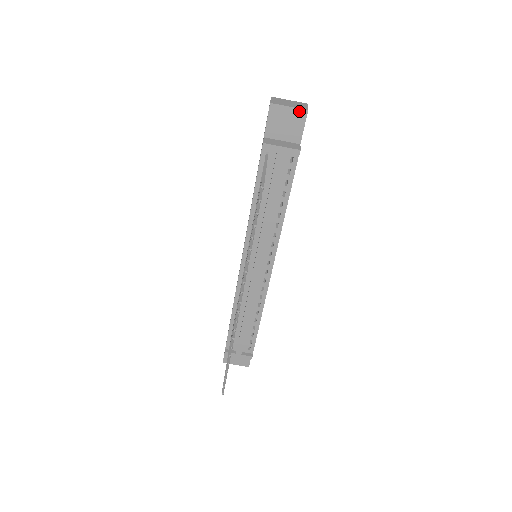
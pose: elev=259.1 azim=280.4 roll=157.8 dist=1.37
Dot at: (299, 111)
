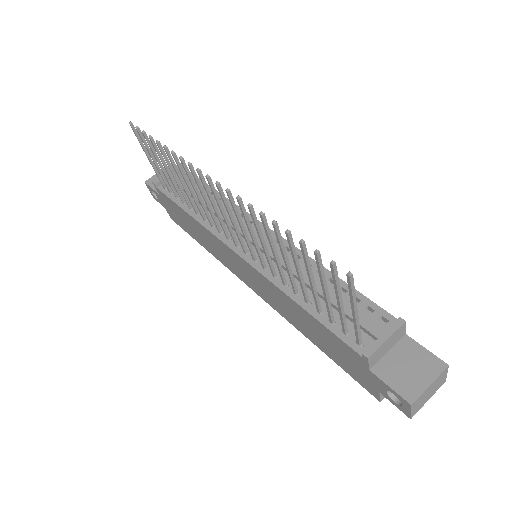
Dot at: occluded
